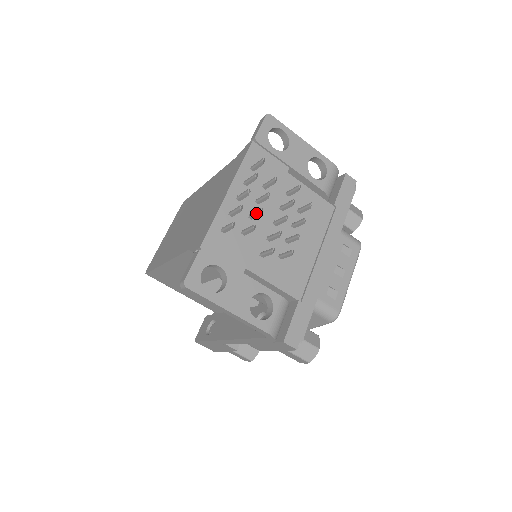
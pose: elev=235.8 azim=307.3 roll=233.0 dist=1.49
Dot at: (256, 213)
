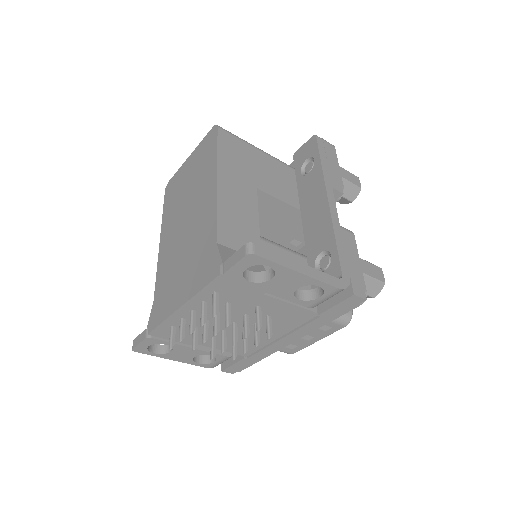
Dot at: (202, 335)
